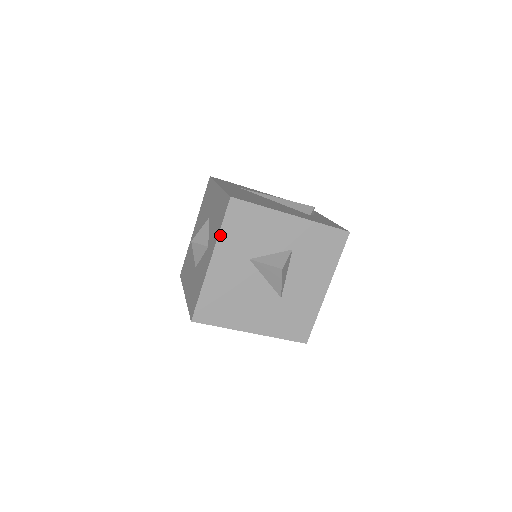
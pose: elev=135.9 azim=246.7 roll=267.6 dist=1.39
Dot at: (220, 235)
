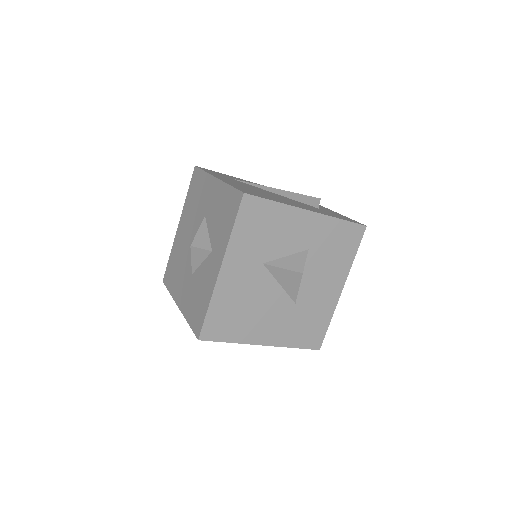
Dot at: (231, 238)
